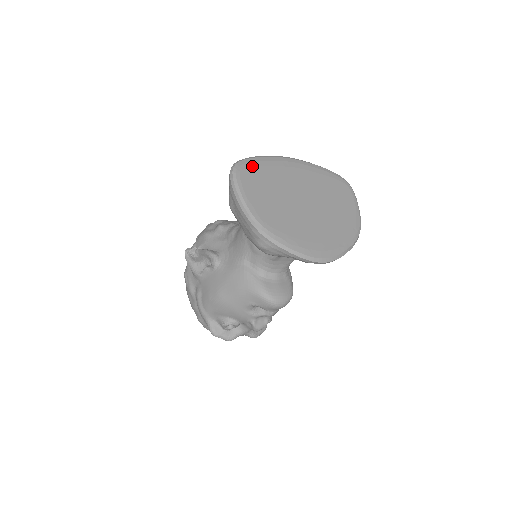
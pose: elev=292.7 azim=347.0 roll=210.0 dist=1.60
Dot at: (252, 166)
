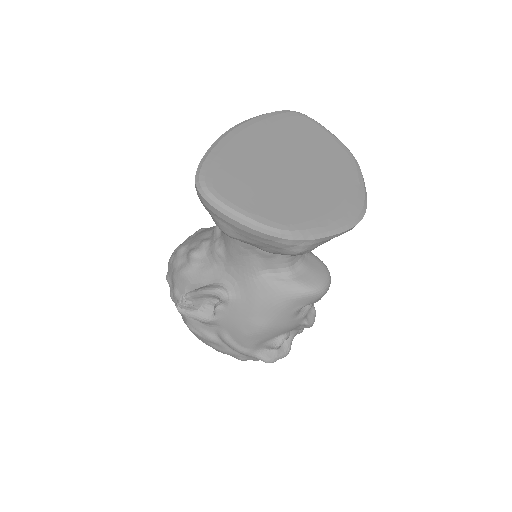
Dot at: (215, 170)
